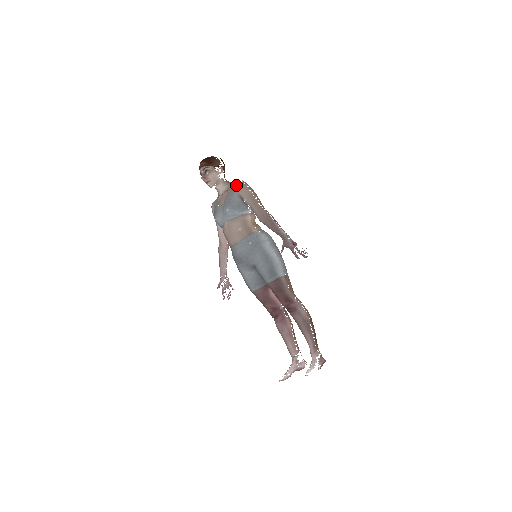
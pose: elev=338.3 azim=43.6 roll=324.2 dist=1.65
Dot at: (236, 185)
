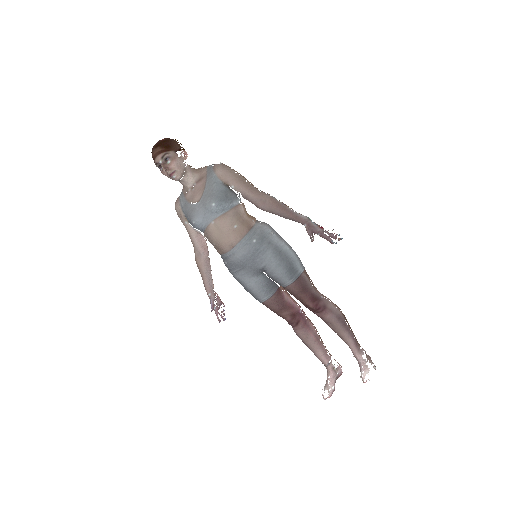
Dot at: (214, 170)
